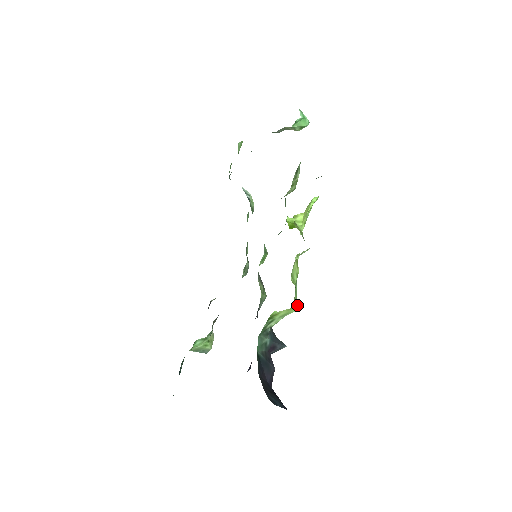
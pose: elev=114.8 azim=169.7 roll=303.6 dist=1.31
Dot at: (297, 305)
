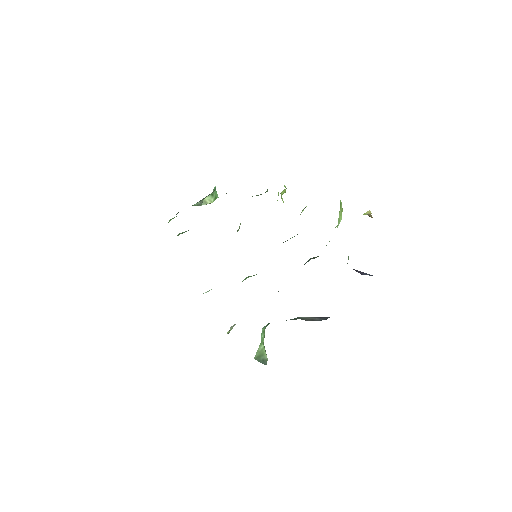
Dot at: (341, 212)
